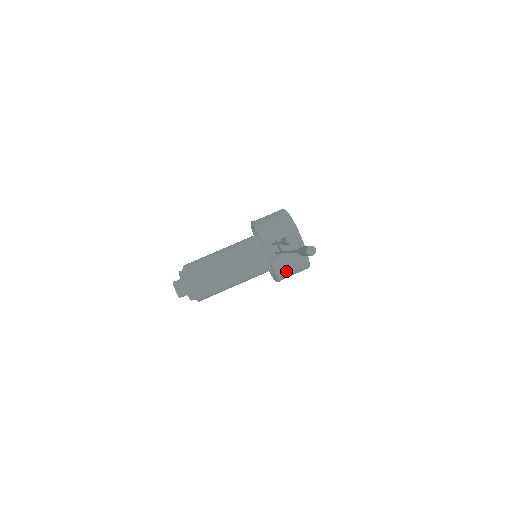
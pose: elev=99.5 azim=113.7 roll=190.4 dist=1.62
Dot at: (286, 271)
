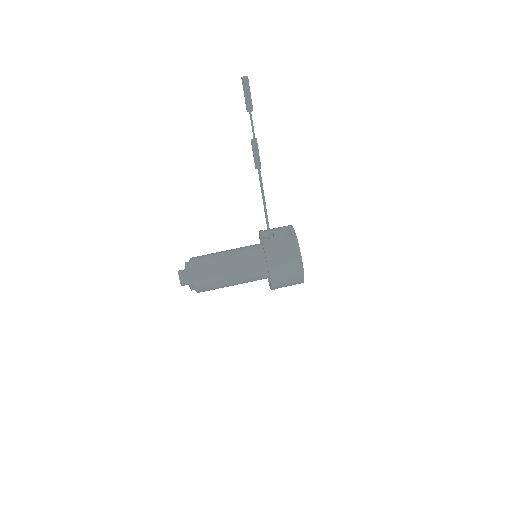
Dot at: (277, 256)
